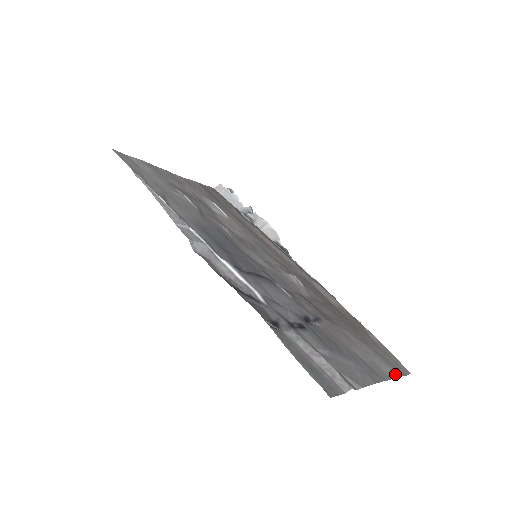
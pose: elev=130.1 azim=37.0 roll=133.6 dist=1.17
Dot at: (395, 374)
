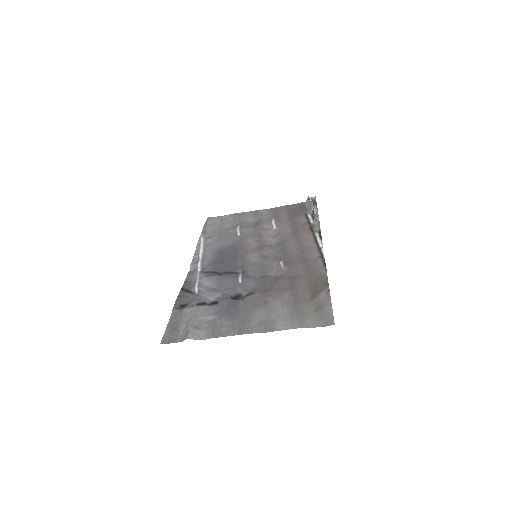
Dot at: (291, 327)
